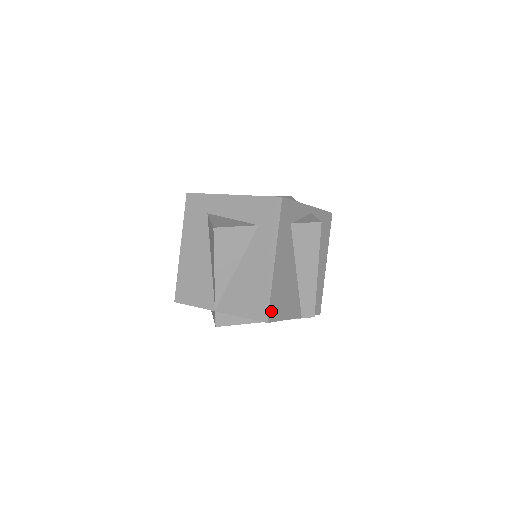
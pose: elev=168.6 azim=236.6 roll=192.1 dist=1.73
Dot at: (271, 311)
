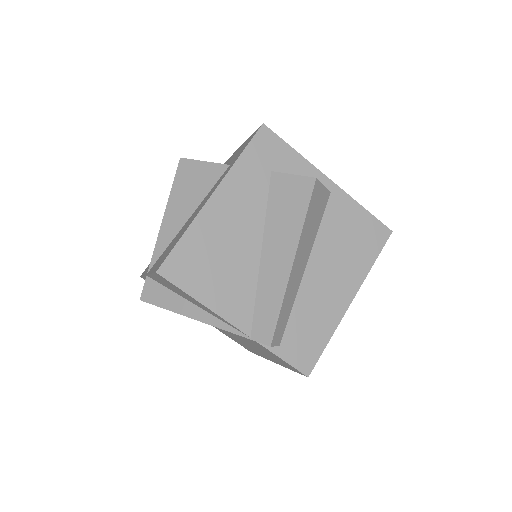
Dot at: (173, 262)
